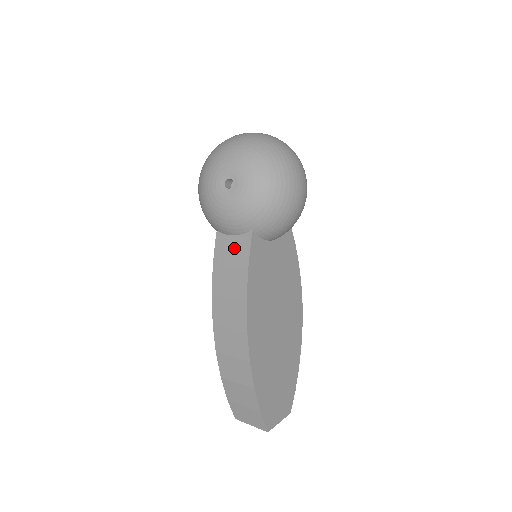
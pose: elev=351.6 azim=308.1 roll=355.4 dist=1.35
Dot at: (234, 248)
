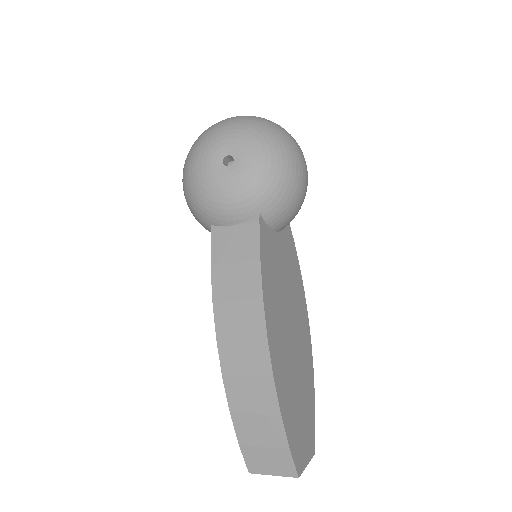
Dot at: (238, 238)
